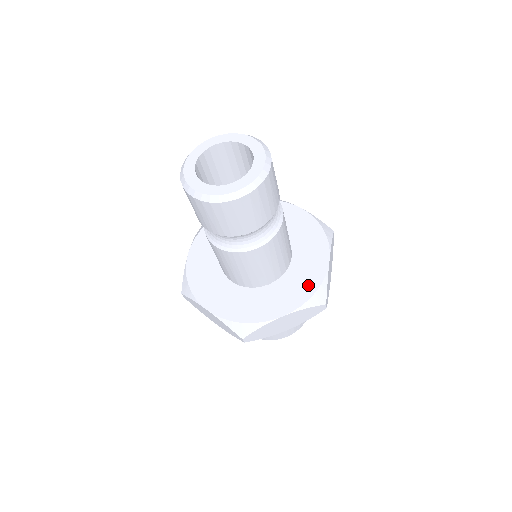
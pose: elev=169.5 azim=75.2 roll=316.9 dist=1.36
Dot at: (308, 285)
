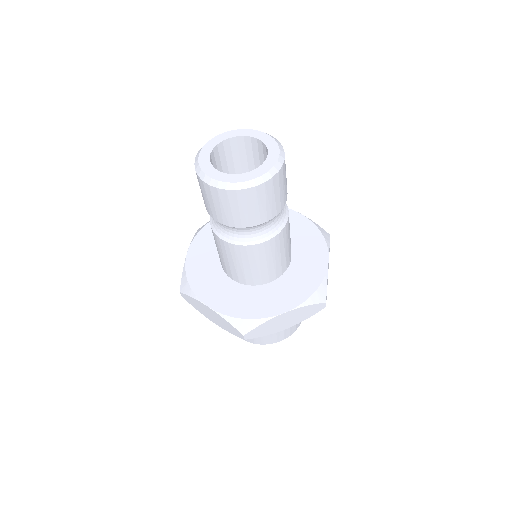
Dot at: (248, 309)
